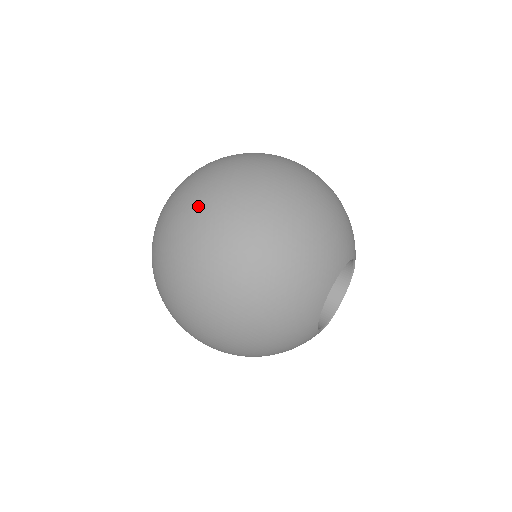
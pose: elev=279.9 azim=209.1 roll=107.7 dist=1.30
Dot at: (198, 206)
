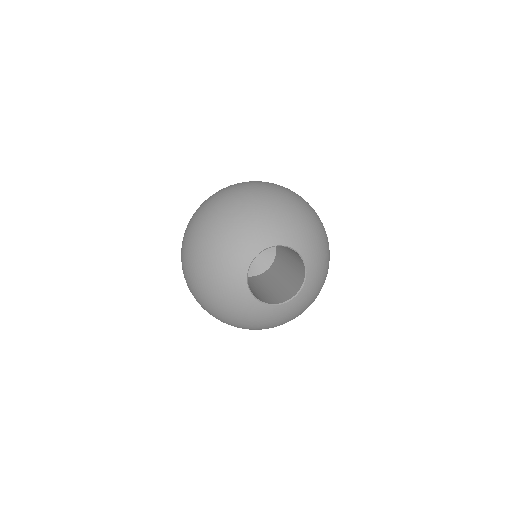
Dot at: occluded
